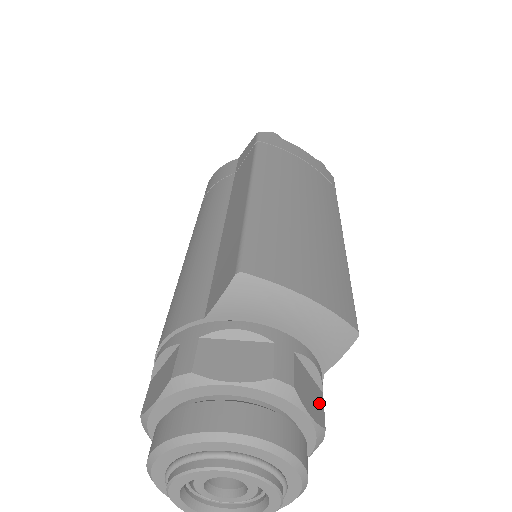
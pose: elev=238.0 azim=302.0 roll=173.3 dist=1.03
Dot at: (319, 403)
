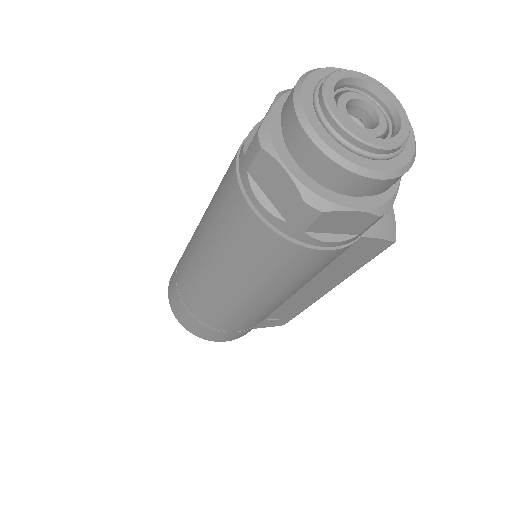
Dot at: occluded
